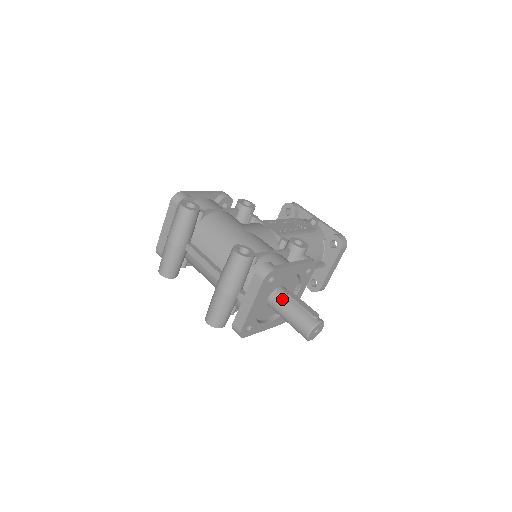
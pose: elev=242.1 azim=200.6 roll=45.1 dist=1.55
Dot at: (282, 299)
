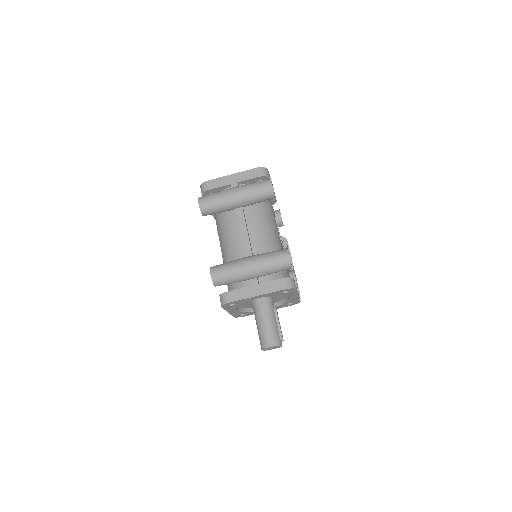
Dot at: (270, 307)
